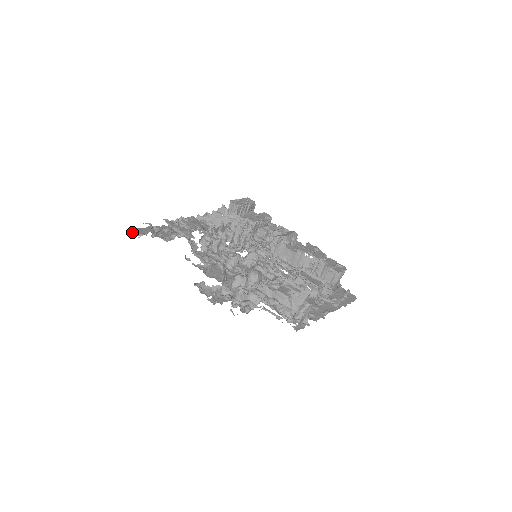
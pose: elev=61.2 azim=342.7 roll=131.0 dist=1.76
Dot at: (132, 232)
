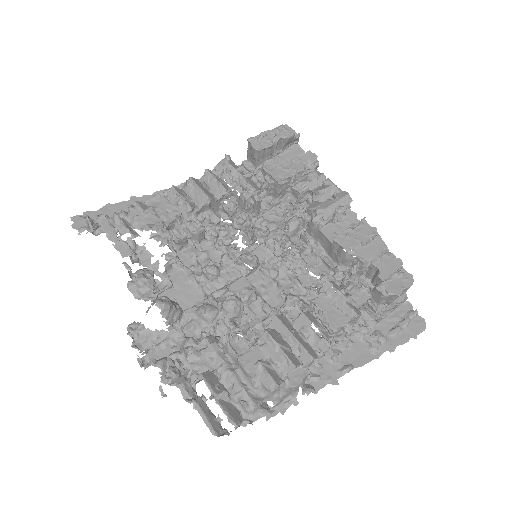
Dot at: (72, 225)
